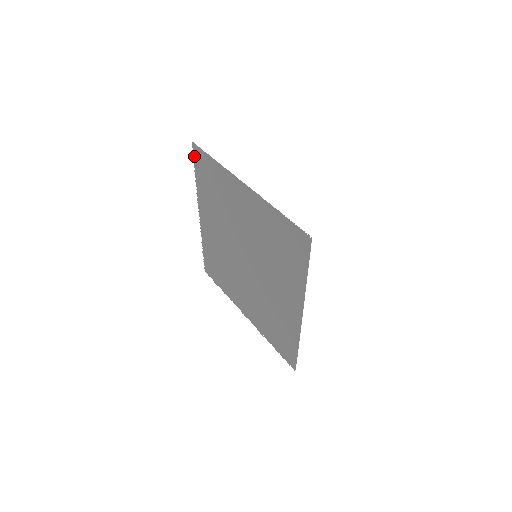
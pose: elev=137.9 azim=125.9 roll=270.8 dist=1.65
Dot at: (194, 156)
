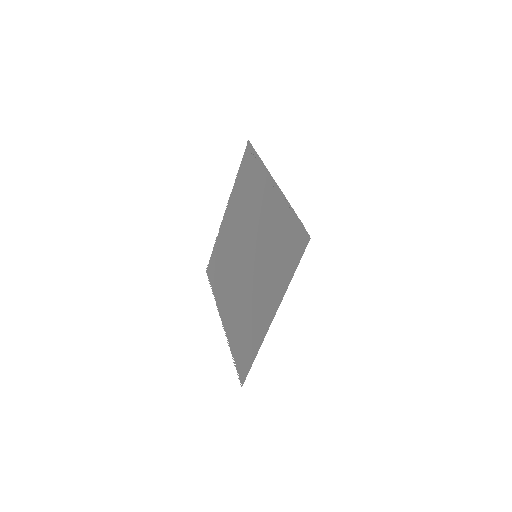
Dot at: (245, 154)
